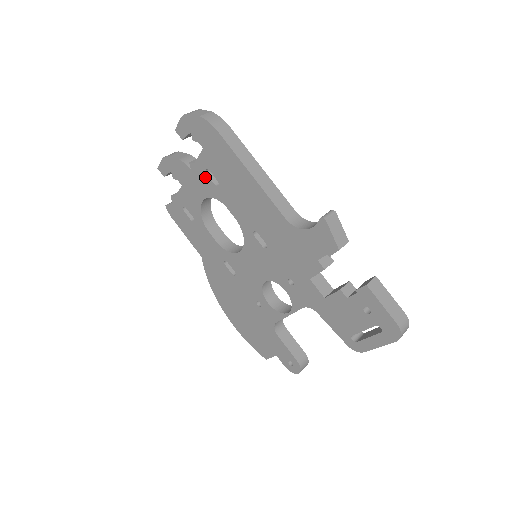
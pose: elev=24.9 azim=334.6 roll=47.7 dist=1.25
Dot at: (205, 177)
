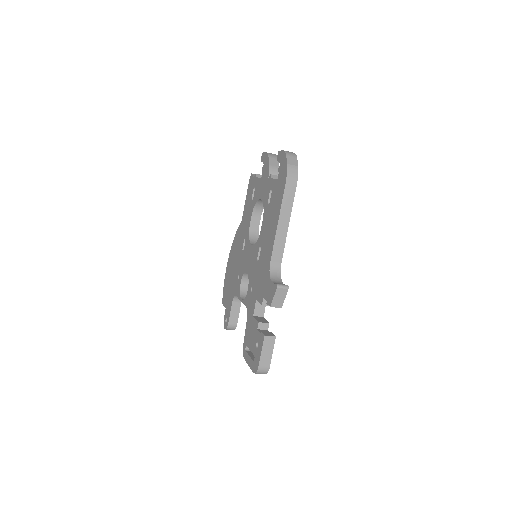
Dot at: (269, 191)
